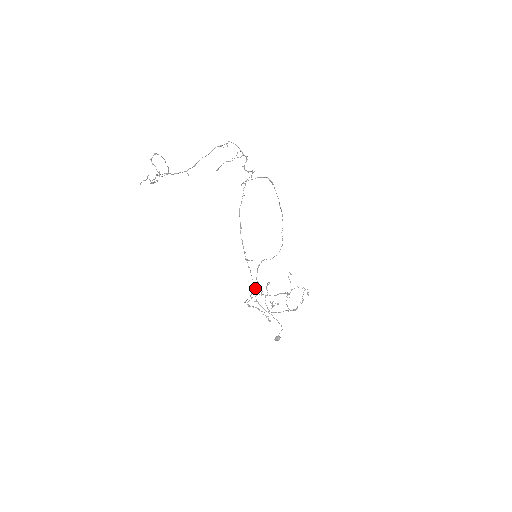
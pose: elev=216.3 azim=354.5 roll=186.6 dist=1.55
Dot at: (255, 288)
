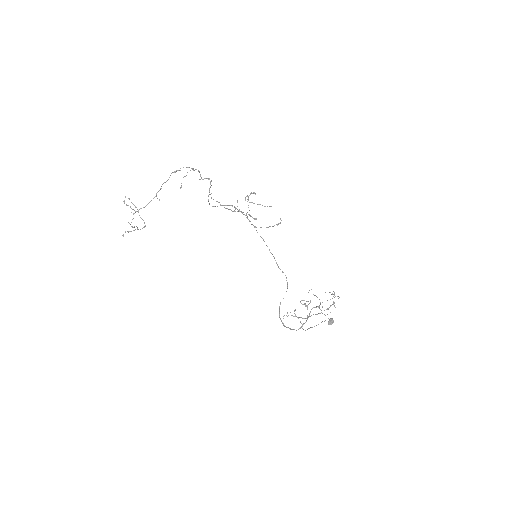
Dot at: (254, 218)
